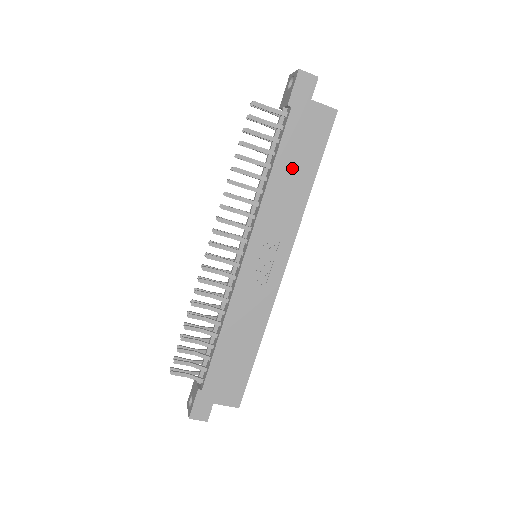
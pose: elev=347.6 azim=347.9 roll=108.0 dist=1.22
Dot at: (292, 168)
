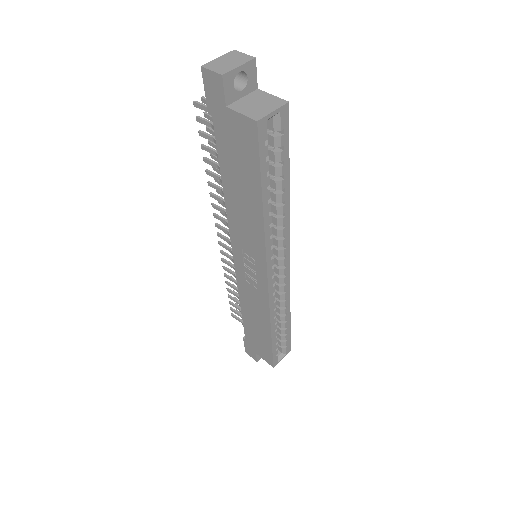
Dot at: (238, 187)
